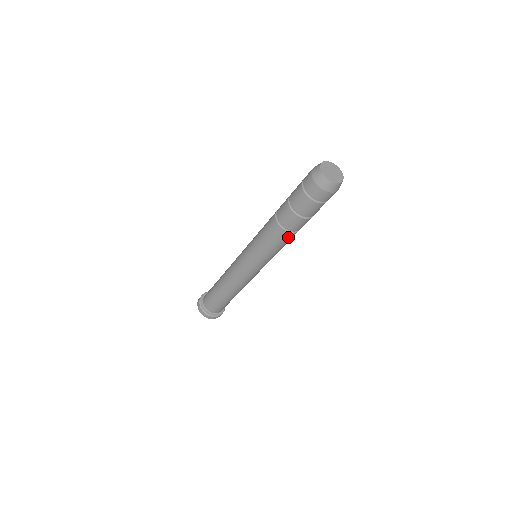
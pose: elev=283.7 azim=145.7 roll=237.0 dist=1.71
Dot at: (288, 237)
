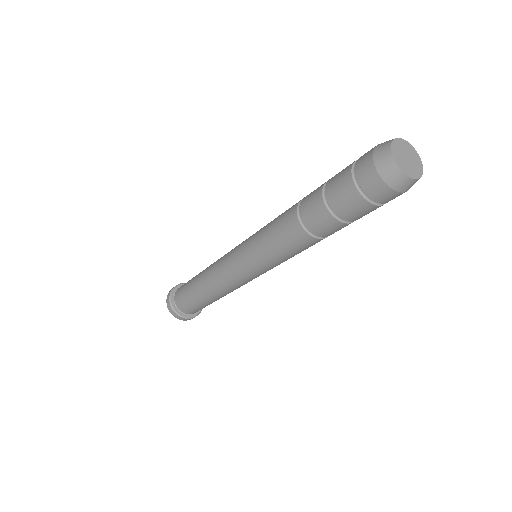
Dot at: (295, 233)
